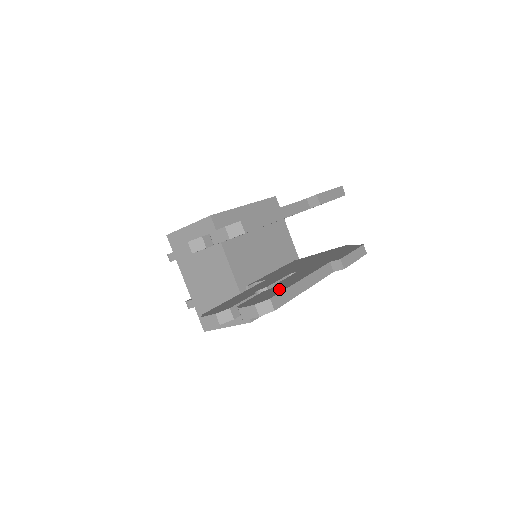
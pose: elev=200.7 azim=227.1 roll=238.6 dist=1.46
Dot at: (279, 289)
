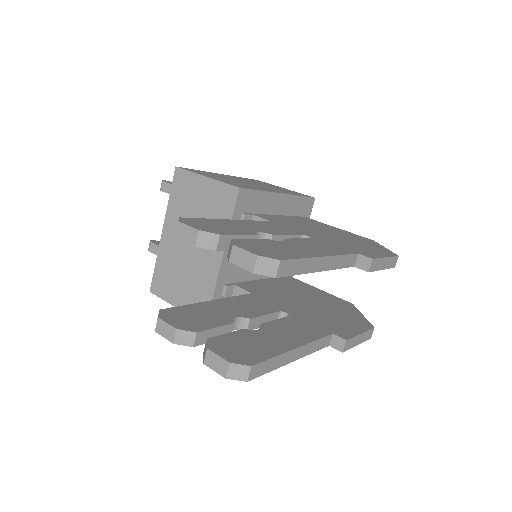
Dot at: (266, 348)
